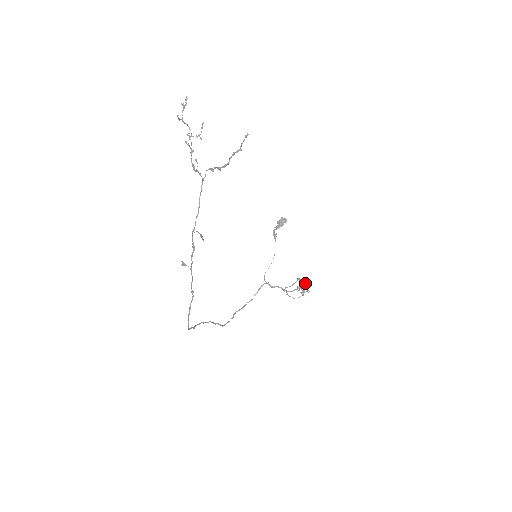
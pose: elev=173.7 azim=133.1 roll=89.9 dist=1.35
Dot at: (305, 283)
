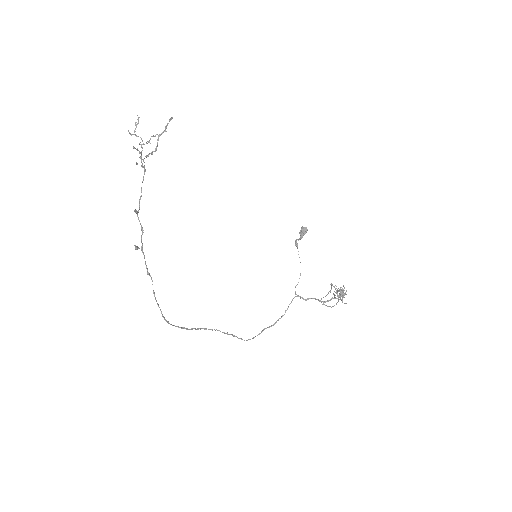
Dot at: occluded
